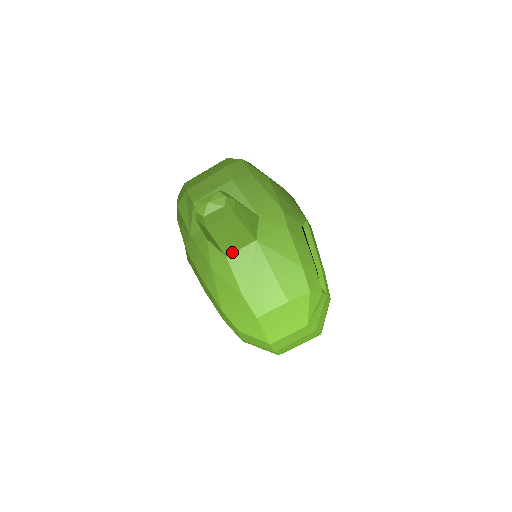
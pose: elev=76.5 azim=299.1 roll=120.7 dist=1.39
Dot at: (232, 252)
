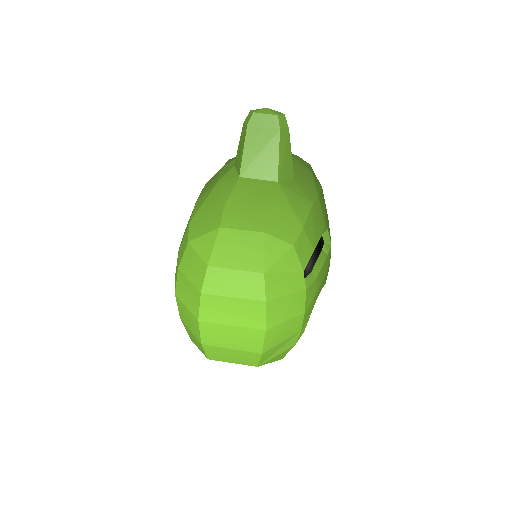
Dot at: (248, 176)
